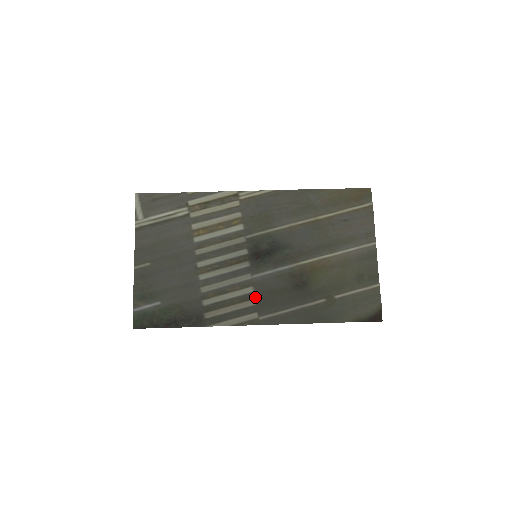
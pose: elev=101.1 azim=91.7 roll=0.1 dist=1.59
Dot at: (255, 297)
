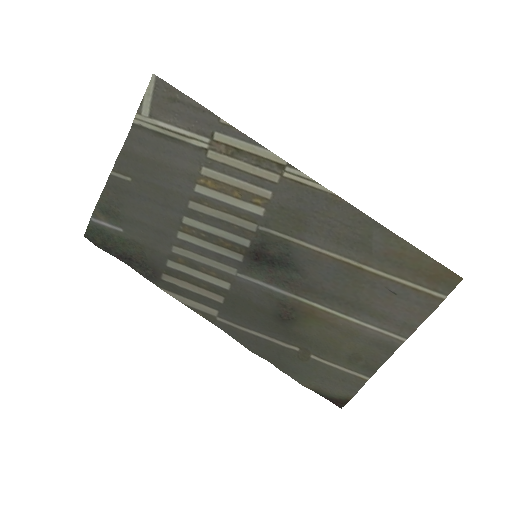
Dot at: (226, 296)
